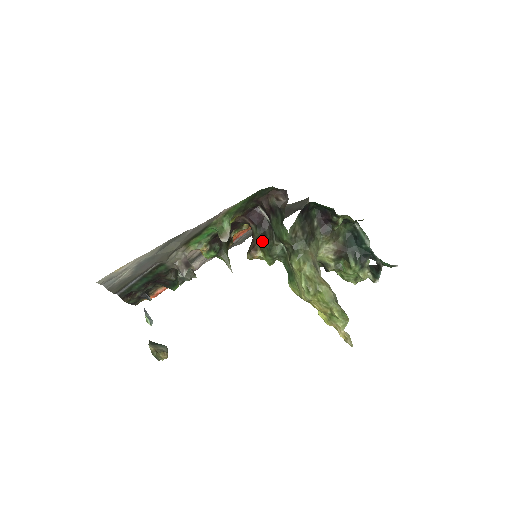
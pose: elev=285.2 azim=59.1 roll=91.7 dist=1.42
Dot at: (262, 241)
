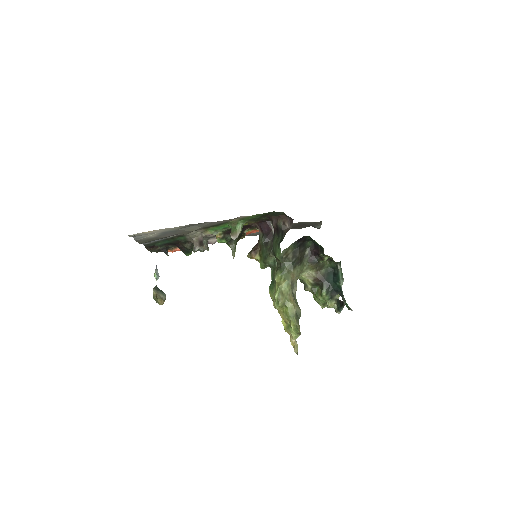
Dot at: (263, 248)
